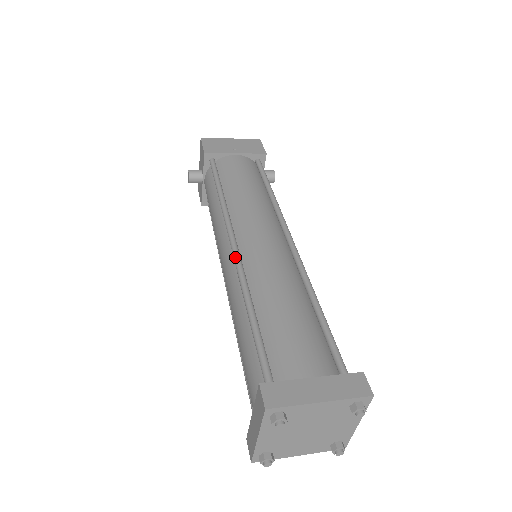
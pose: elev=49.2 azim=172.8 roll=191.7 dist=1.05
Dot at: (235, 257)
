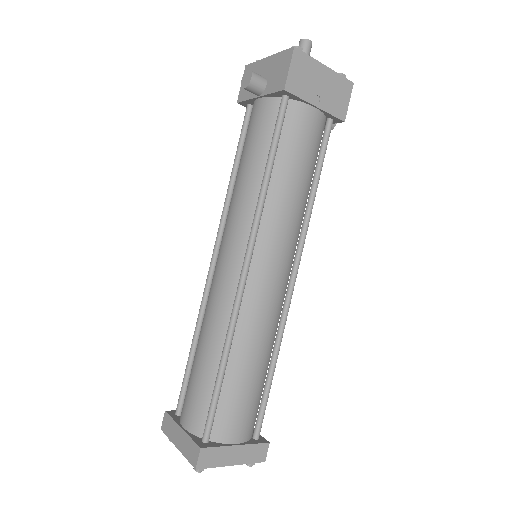
Dot at: (239, 293)
